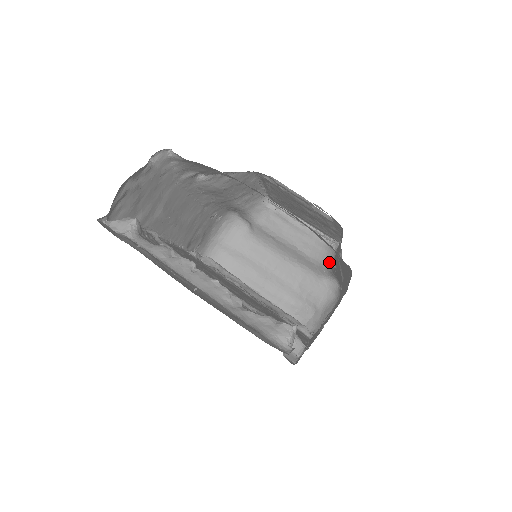
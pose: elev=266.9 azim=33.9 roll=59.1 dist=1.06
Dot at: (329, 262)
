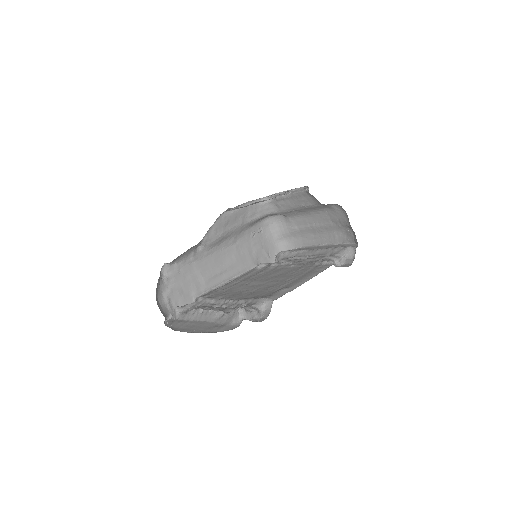
Dot at: (318, 201)
